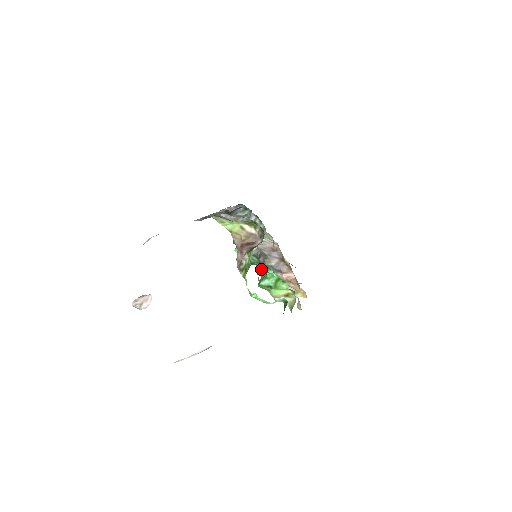
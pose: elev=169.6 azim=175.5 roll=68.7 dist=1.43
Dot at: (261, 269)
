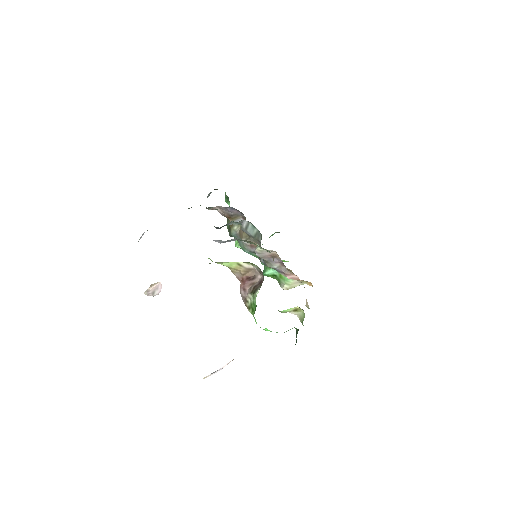
Dot at: (263, 264)
